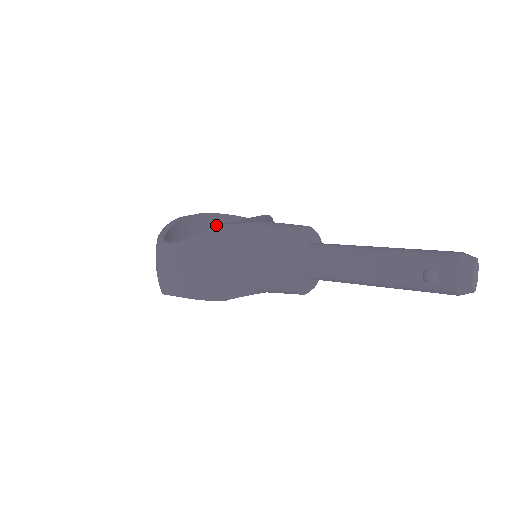
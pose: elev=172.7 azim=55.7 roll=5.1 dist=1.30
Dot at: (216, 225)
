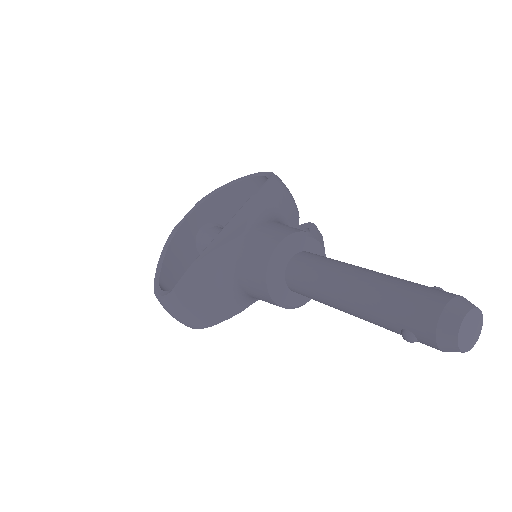
Dot at: (193, 262)
